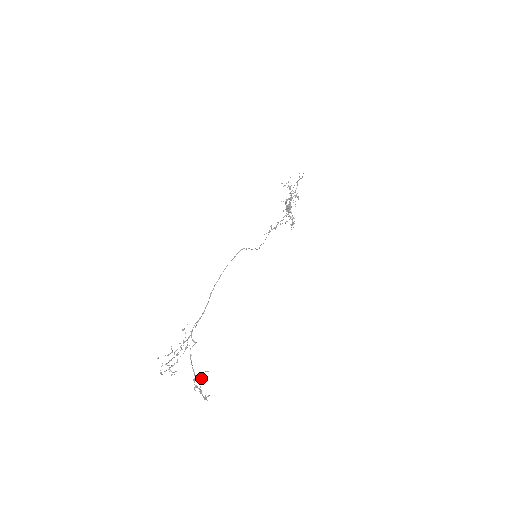
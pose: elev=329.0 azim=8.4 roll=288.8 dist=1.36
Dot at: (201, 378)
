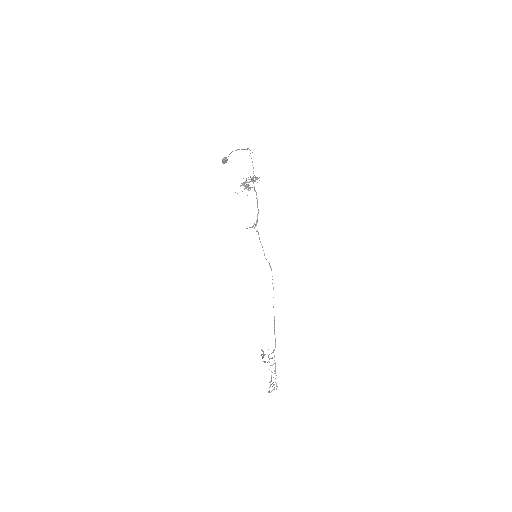
Dot at: (264, 355)
